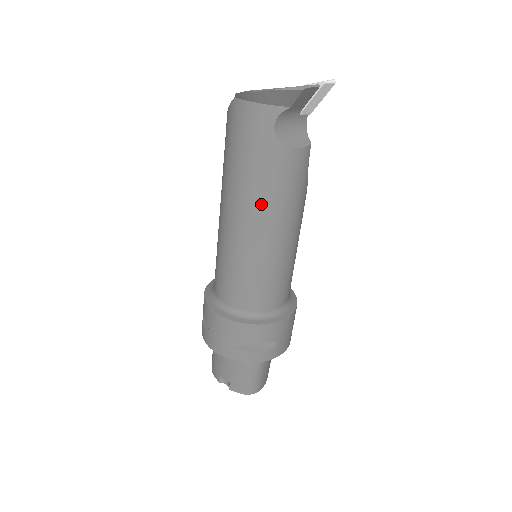
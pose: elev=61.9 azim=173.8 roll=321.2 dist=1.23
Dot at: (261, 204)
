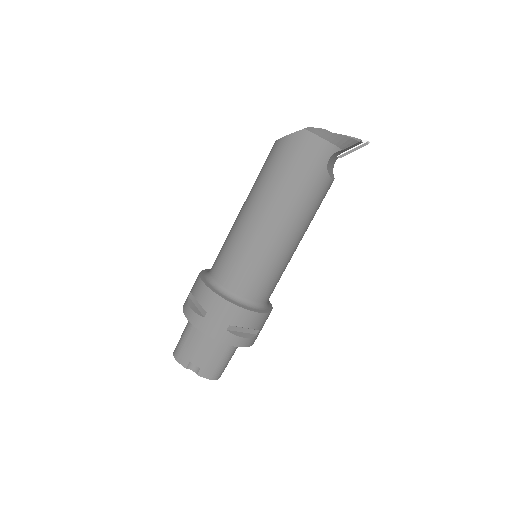
Dot at: (297, 214)
